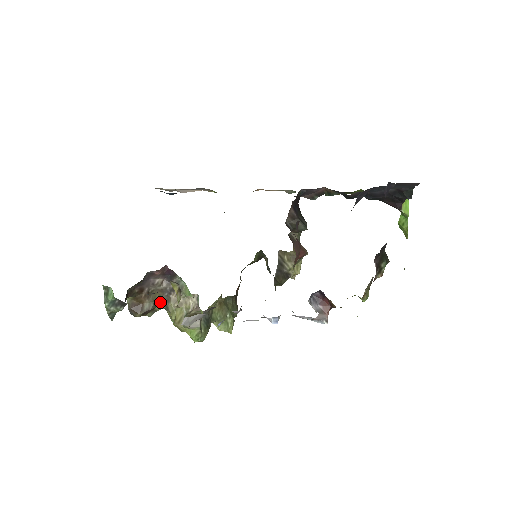
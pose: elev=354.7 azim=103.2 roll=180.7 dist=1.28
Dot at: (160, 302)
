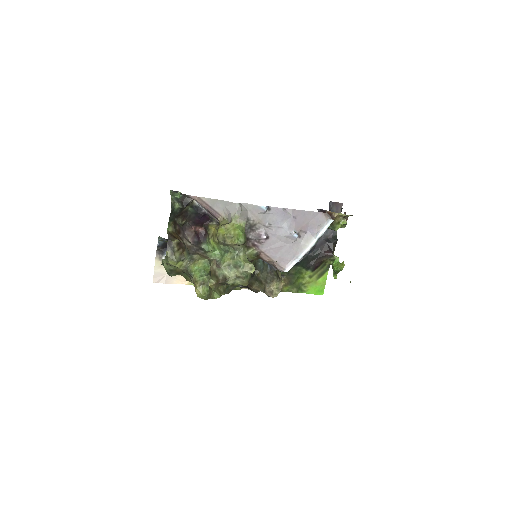
Dot at: (188, 252)
